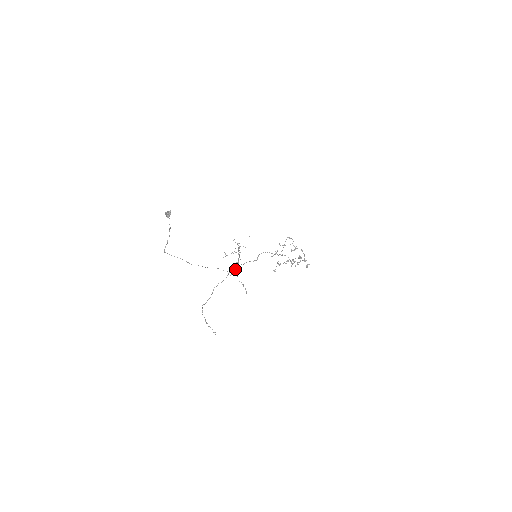
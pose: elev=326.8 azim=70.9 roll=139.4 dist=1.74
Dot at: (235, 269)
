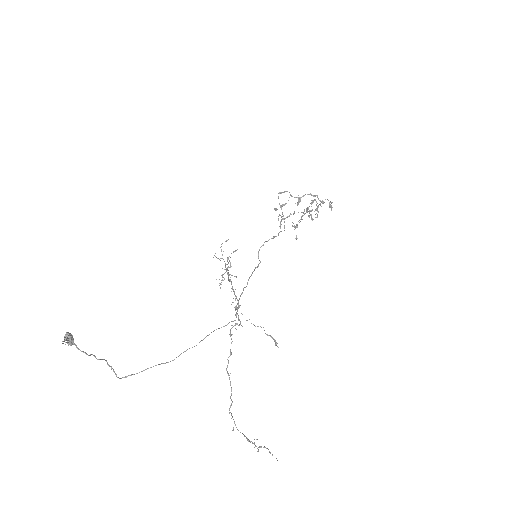
Dot at: occluded
